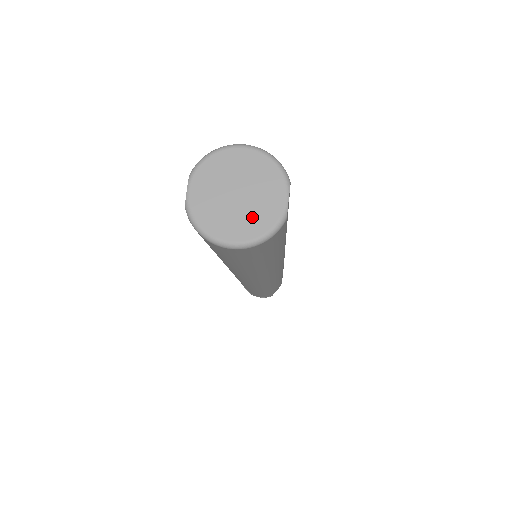
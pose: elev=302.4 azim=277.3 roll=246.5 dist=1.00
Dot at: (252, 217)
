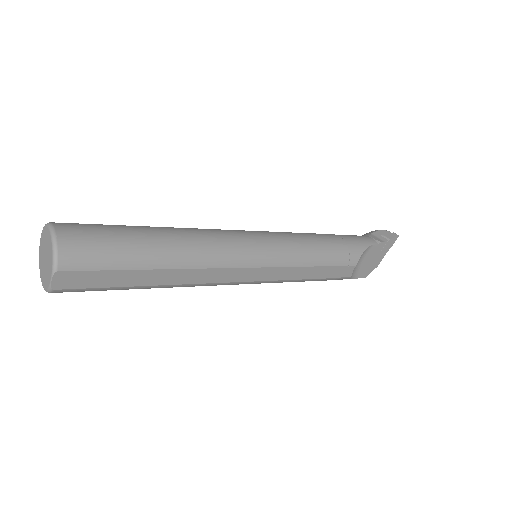
Dot at: (45, 276)
